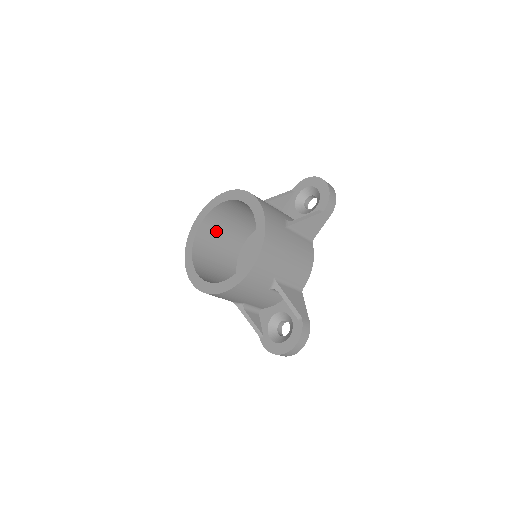
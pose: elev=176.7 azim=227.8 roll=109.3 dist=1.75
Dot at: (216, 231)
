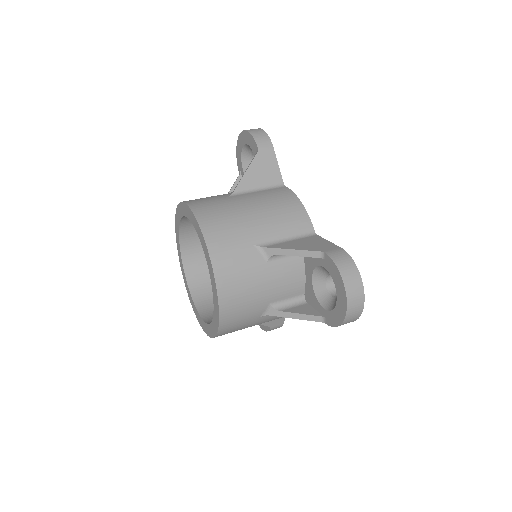
Dot at: occluded
